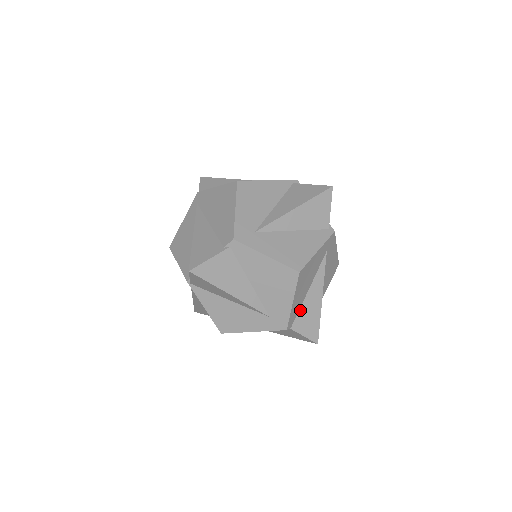
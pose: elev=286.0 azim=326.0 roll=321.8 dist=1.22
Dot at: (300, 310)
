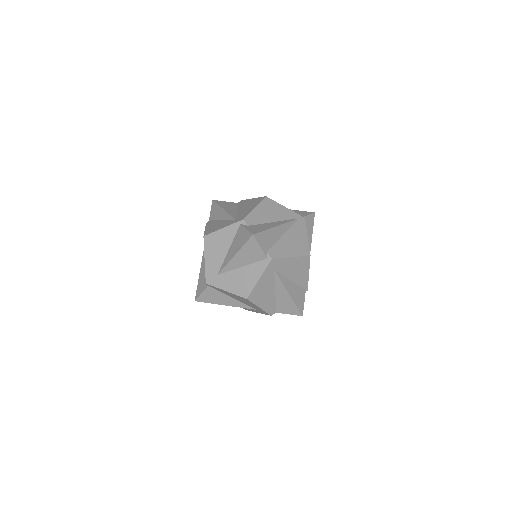
Dot at: (276, 303)
